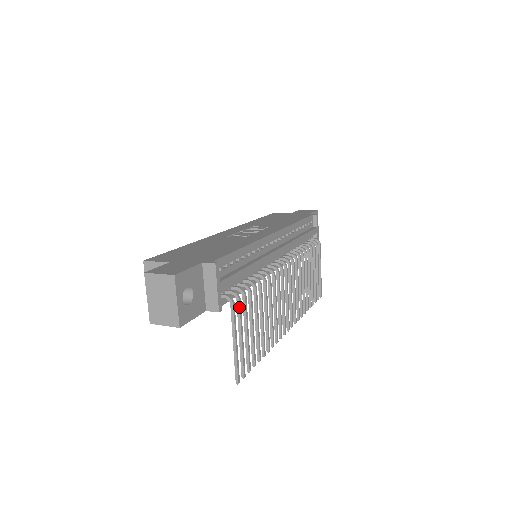
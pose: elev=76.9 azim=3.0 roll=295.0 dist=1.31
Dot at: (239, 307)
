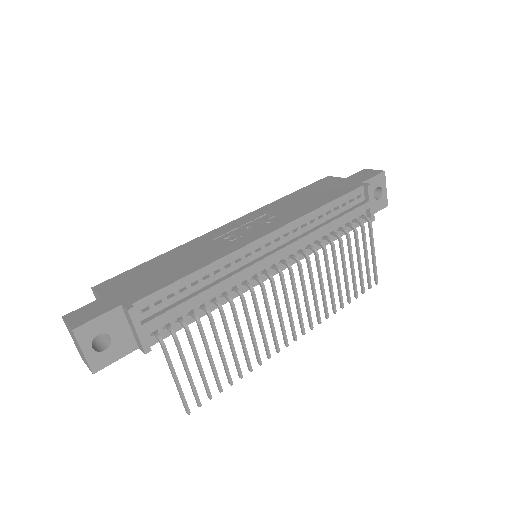
Dot at: (176, 345)
